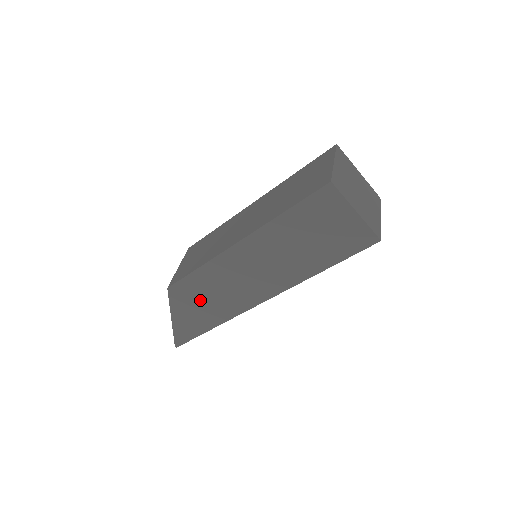
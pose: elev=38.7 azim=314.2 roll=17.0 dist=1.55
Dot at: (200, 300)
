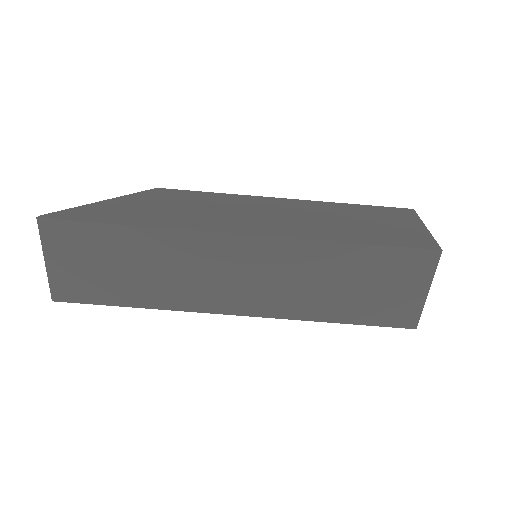
Dot at: (172, 205)
